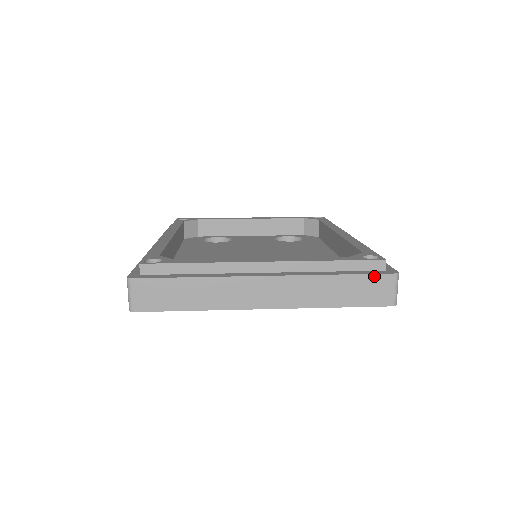
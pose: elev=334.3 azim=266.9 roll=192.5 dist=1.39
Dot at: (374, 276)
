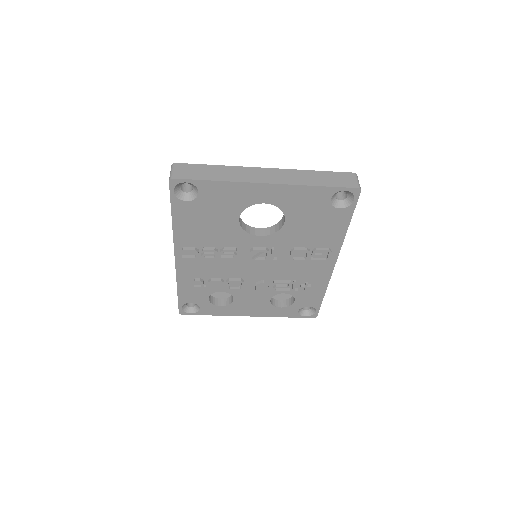
Dot at: (340, 173)
